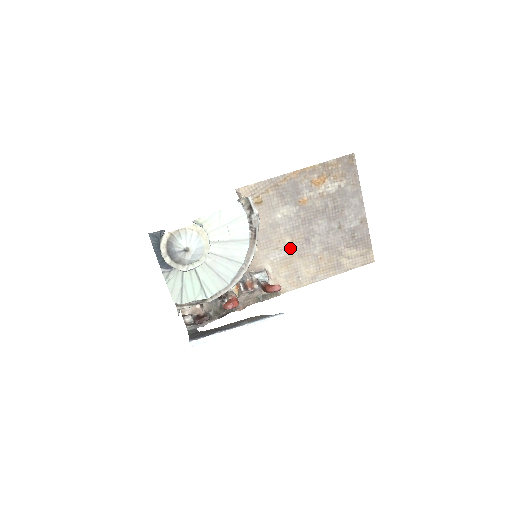
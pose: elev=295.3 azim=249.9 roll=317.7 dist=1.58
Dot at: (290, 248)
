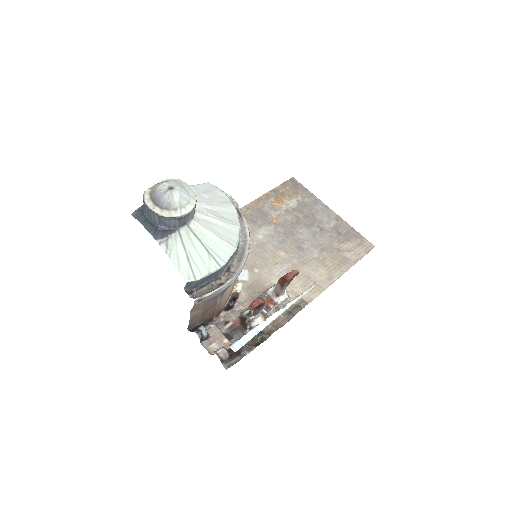
Dot at: (288, 260)
